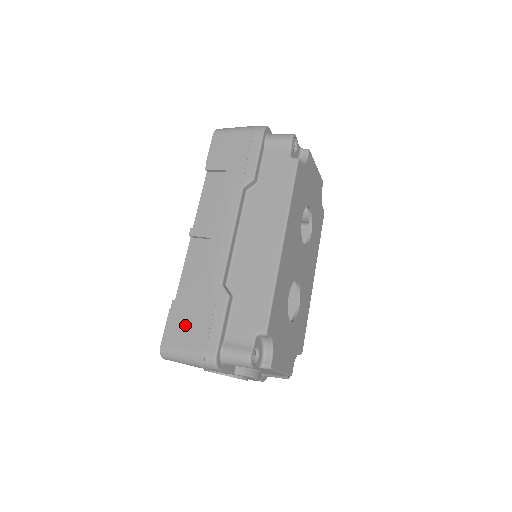
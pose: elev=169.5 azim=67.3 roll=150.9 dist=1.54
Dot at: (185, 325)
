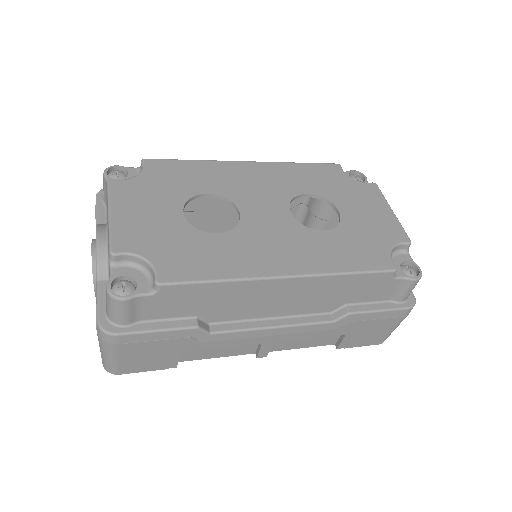
Dot at: occluded
